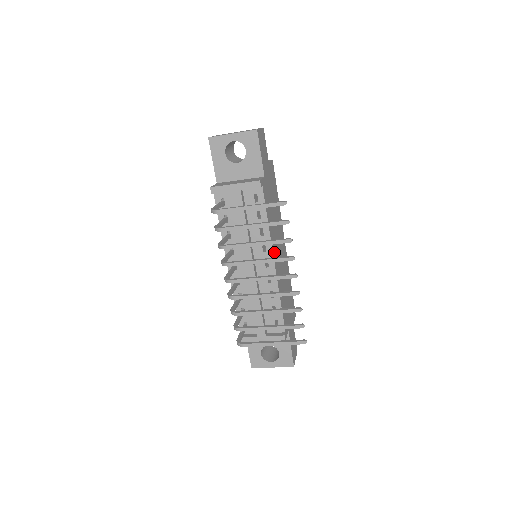
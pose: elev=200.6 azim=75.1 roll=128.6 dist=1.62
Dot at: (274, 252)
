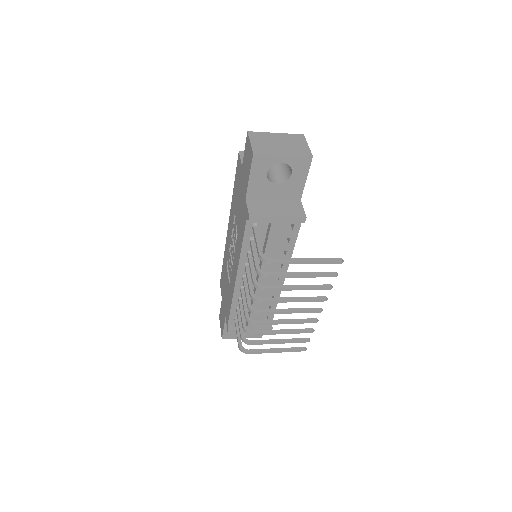
Dot at: occluded
